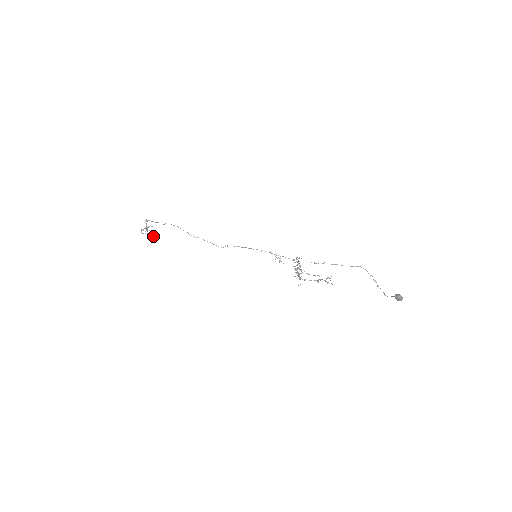
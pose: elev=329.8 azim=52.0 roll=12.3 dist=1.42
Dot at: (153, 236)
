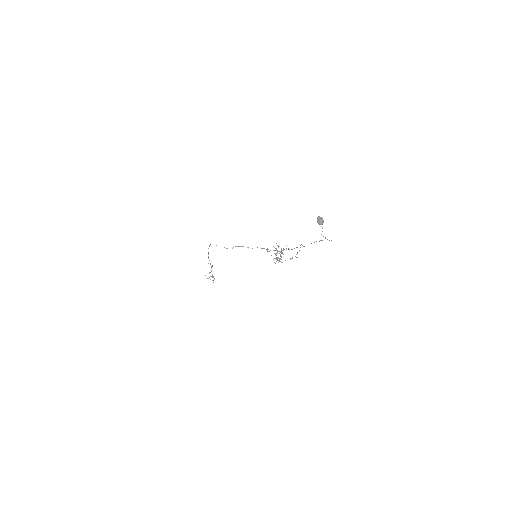
Dot at: (212, 277)
